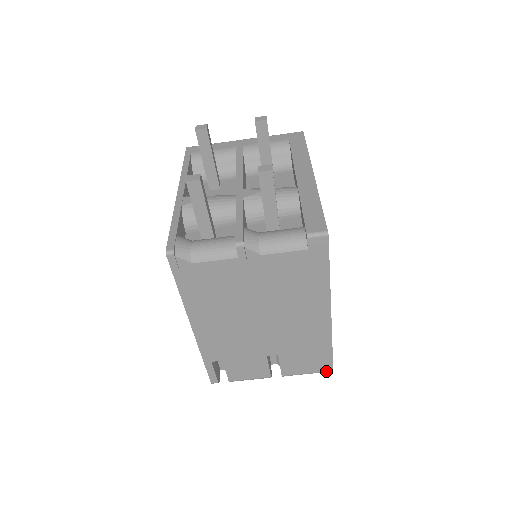
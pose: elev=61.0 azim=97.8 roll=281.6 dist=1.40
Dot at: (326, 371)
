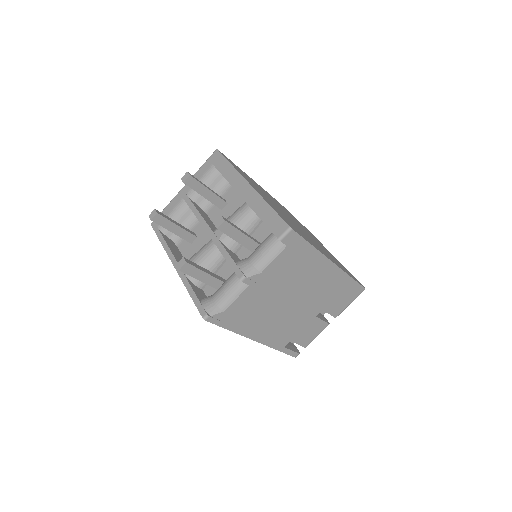
Dot at: occluded
